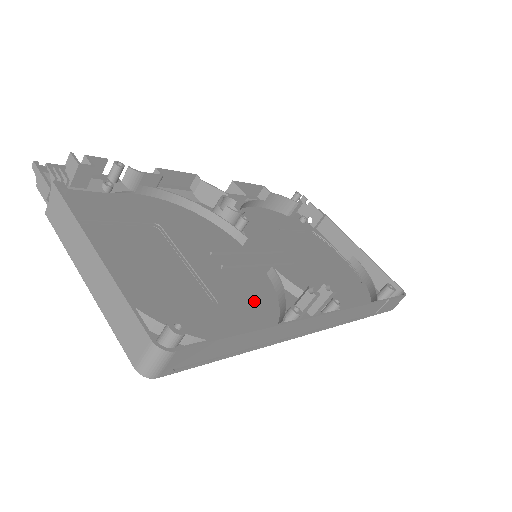
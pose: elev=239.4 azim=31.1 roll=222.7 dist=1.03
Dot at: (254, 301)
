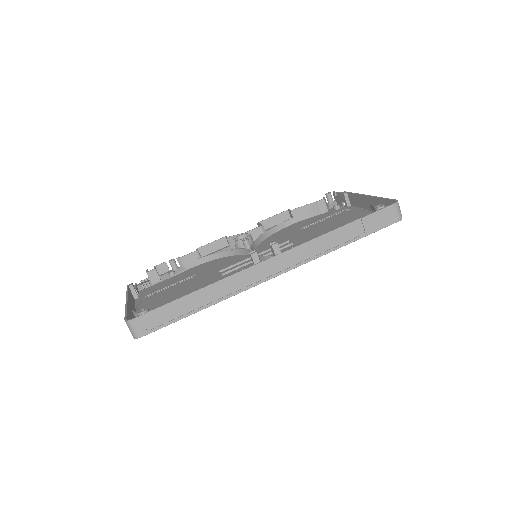
Dot at: occluded
